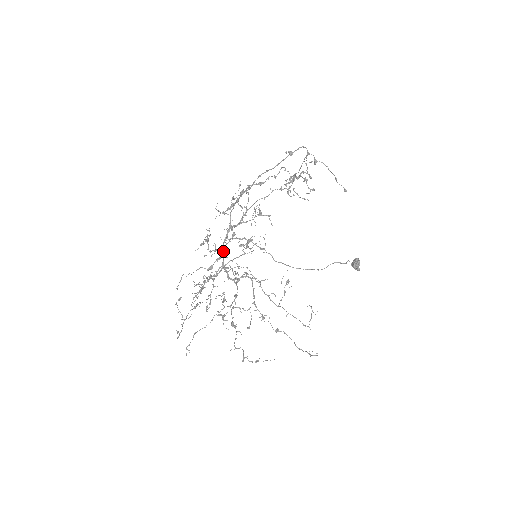
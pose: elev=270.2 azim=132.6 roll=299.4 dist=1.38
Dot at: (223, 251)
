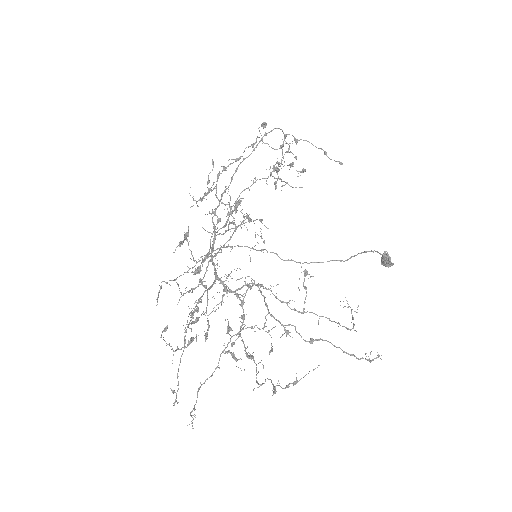
Dot at: (210, 244)
